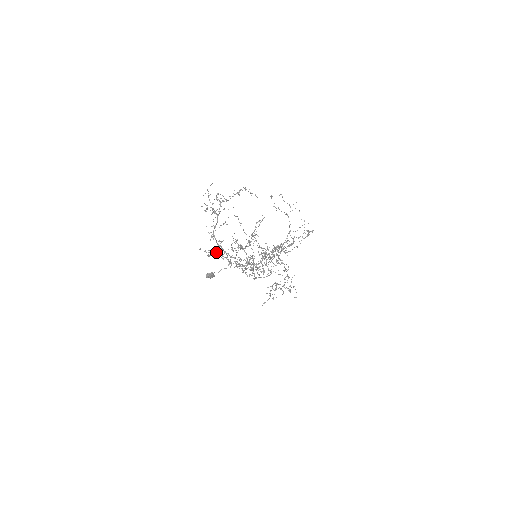
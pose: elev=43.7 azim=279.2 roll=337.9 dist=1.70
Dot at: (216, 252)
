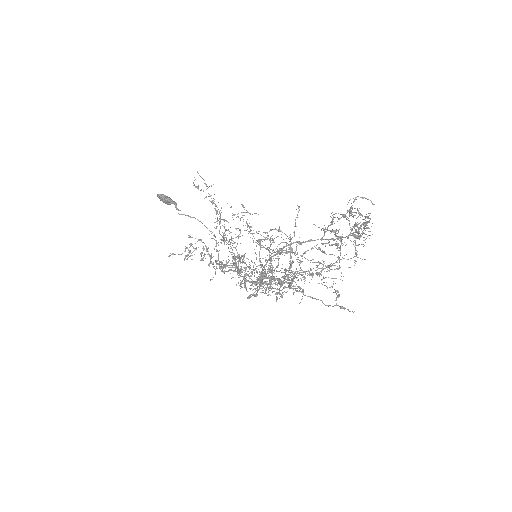
Dot at: occluded
